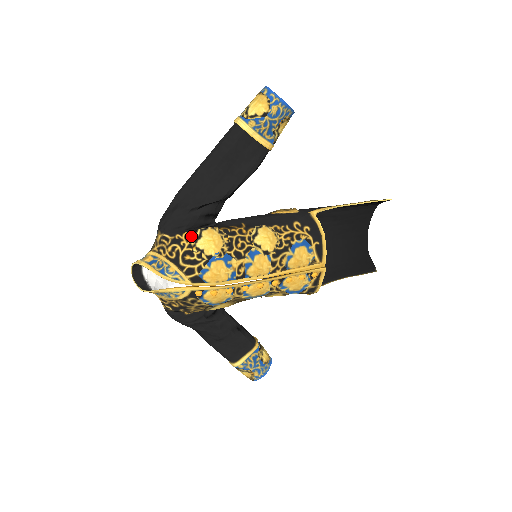
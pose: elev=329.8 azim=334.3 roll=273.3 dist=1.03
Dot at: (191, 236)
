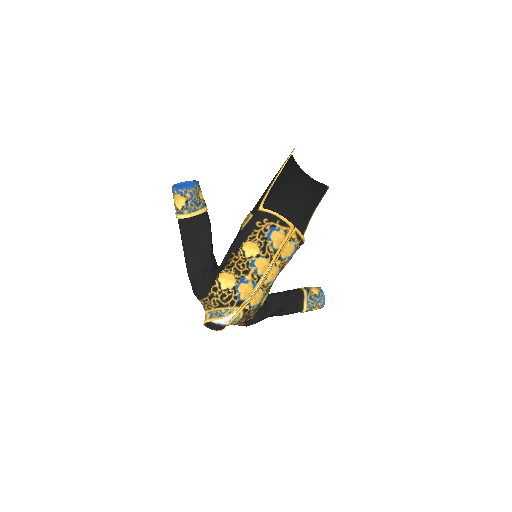
Dot at: (215, 288)
